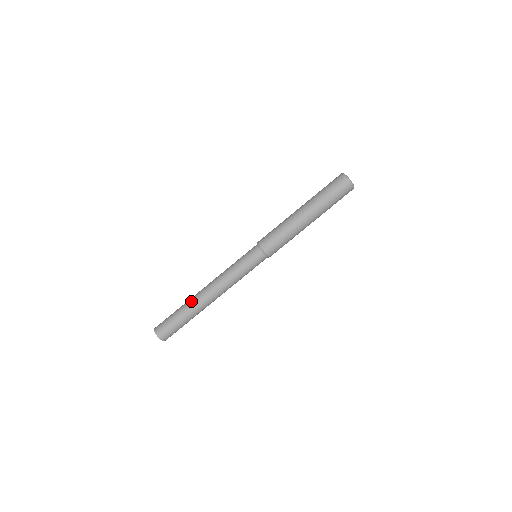
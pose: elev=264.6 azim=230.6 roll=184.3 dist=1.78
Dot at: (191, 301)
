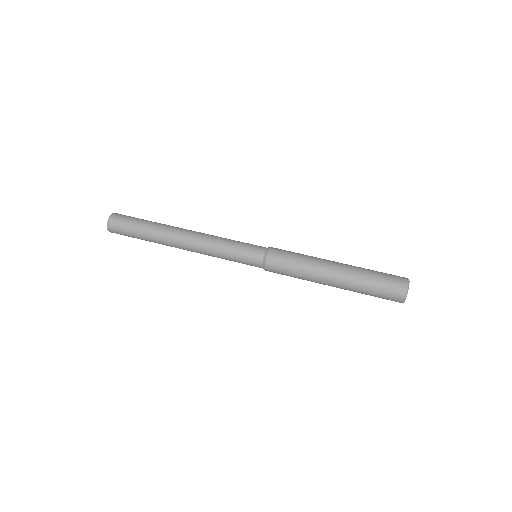
Dot at: (165, 226)
